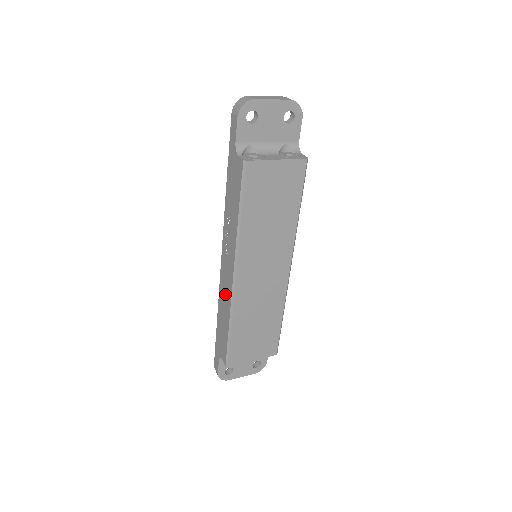
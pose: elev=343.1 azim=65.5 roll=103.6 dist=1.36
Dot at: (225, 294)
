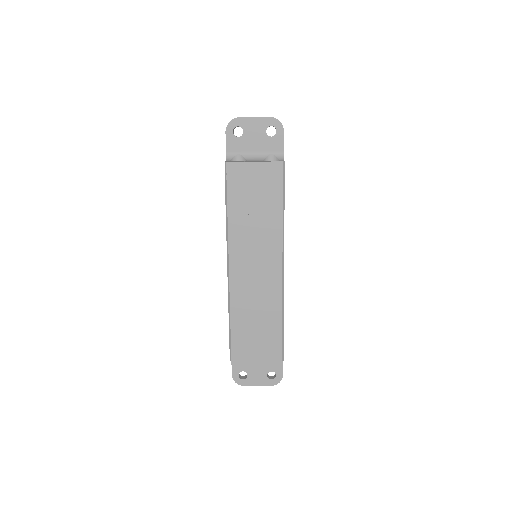
Dot at: occluded
